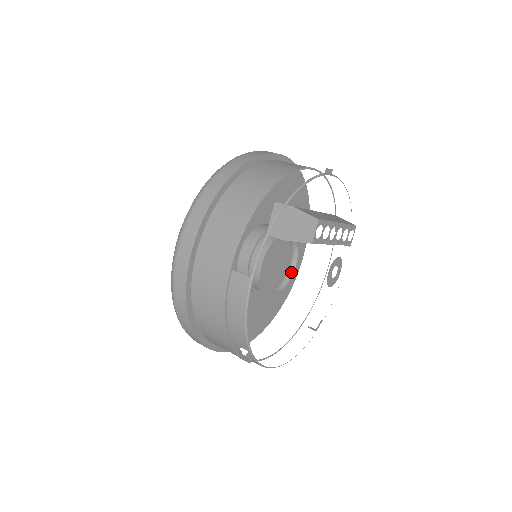
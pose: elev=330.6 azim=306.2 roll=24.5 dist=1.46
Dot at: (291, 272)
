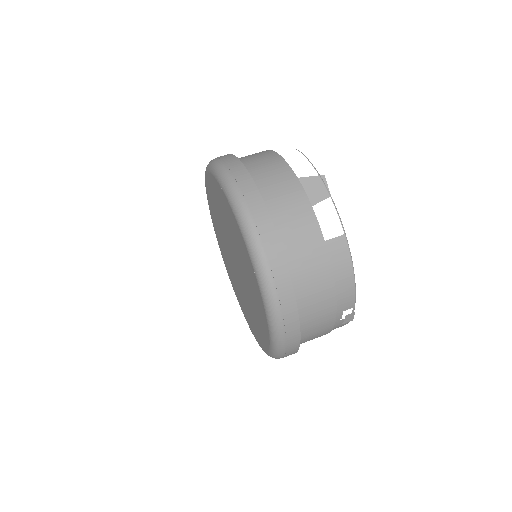
Dot at: occluded
